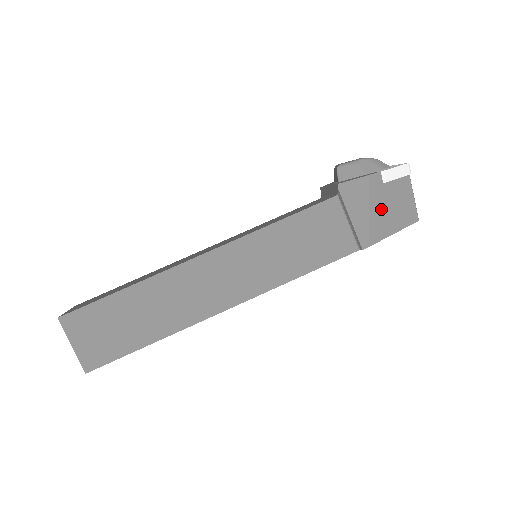
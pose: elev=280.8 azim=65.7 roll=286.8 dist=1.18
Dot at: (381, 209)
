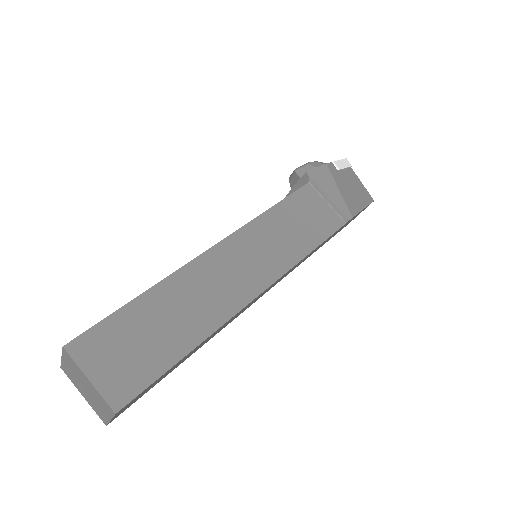
Dot at: (346, 189)
